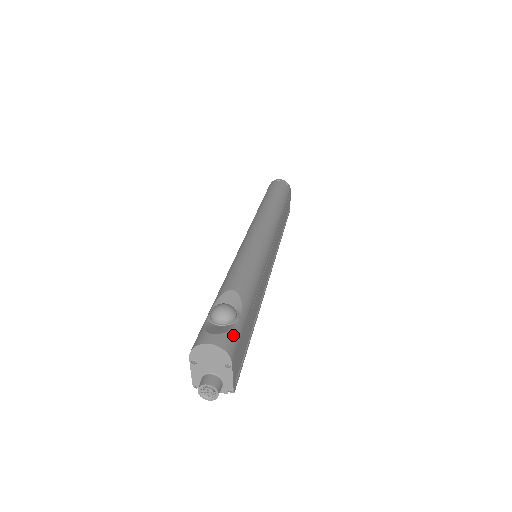
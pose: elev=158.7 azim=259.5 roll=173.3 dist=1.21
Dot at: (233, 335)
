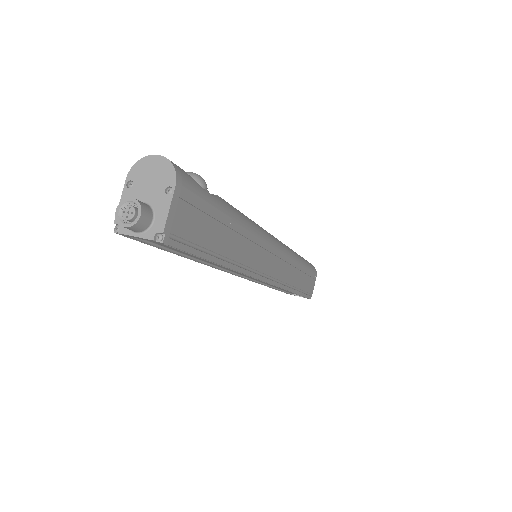
Dot at: (192, 180)
